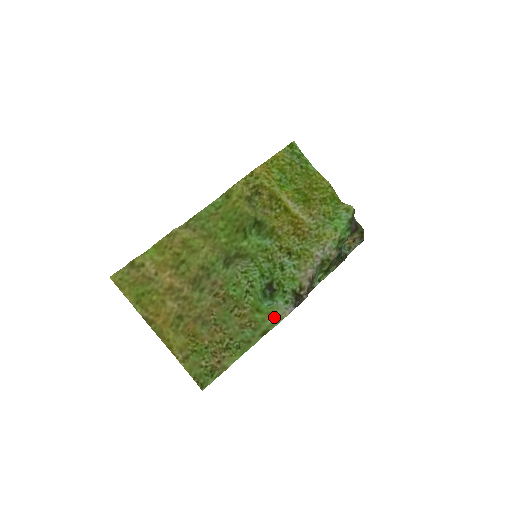
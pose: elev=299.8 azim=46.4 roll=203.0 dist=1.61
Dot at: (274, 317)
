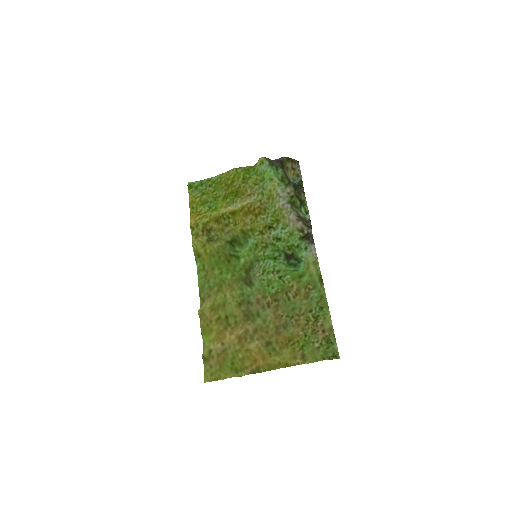
Dot at: (312, 265)
